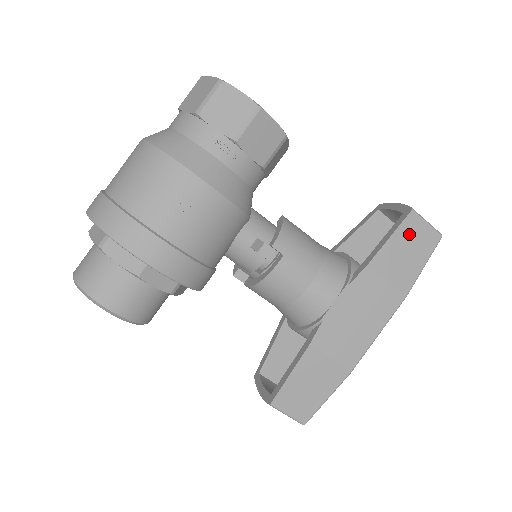
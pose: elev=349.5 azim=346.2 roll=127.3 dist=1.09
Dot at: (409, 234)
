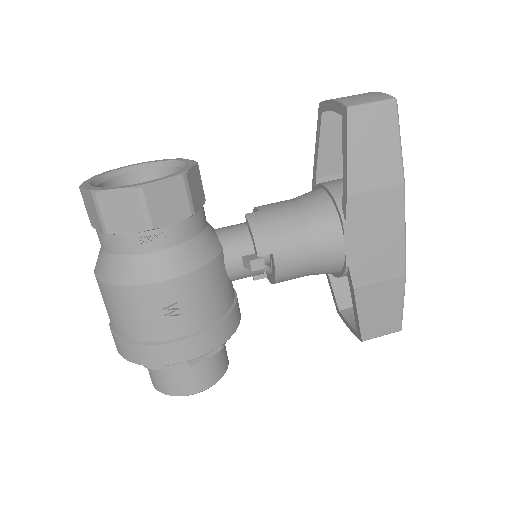
Dot at: (362, 133)
